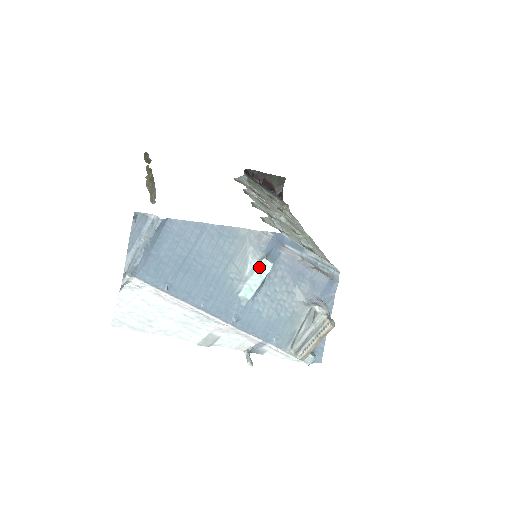
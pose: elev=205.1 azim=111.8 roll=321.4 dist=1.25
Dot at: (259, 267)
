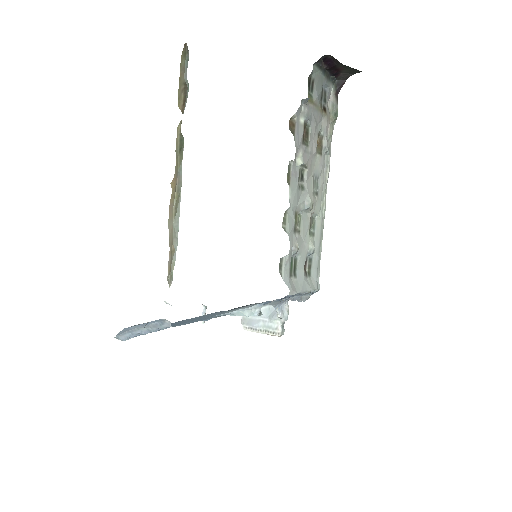
Dot at: (248, 316)
